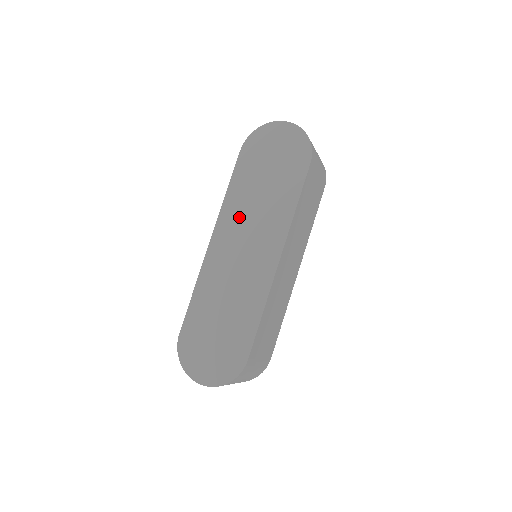
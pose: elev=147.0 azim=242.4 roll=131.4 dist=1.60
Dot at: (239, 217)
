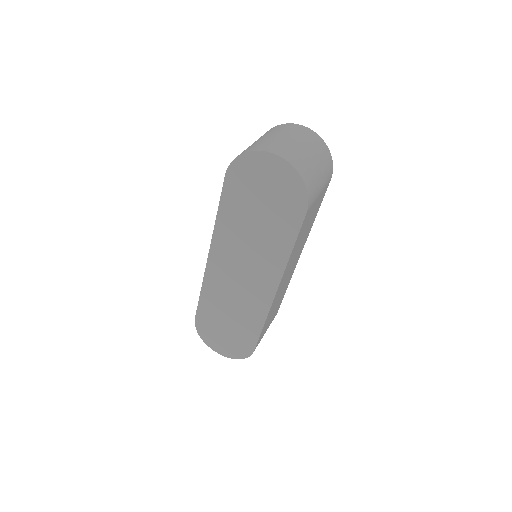
Dot at: (233, 245)
